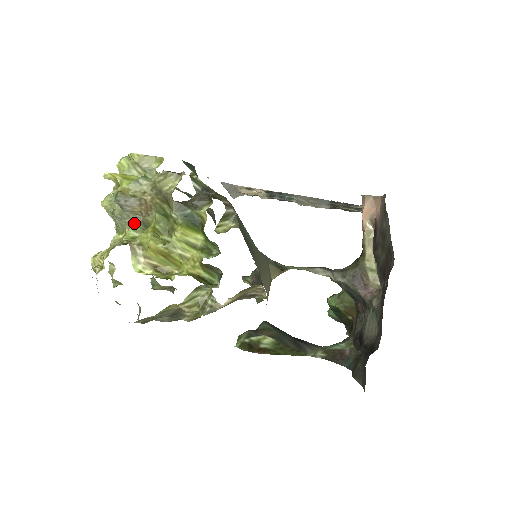
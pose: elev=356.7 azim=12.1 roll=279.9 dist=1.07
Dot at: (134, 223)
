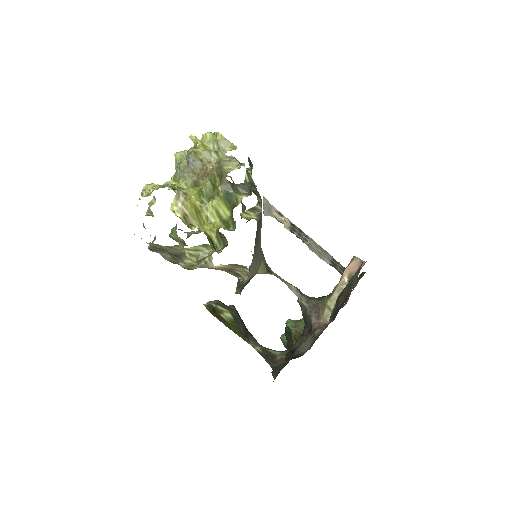
Dot at: (189, 179)
